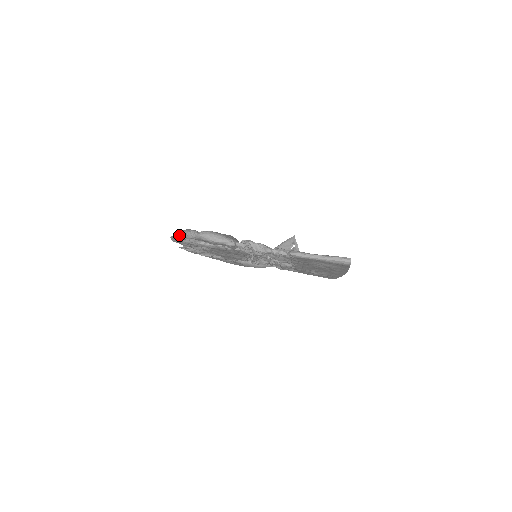
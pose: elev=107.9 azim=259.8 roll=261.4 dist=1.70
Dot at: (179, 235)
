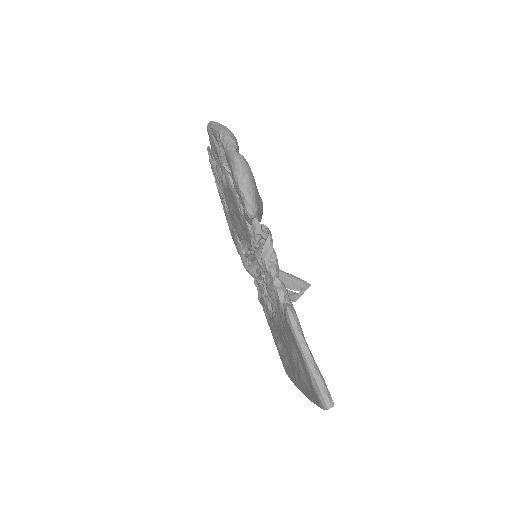
Dot at: (218, 127)
